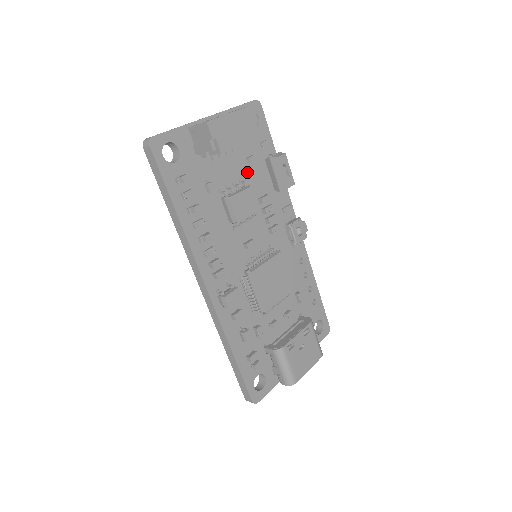
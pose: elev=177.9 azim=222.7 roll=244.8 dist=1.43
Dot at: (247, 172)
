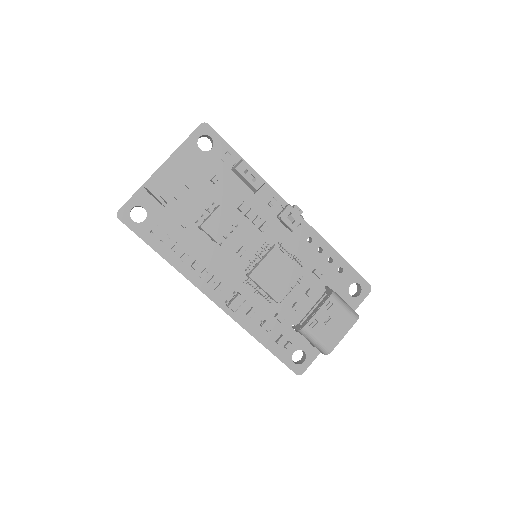
Dot at: (217, 191)
